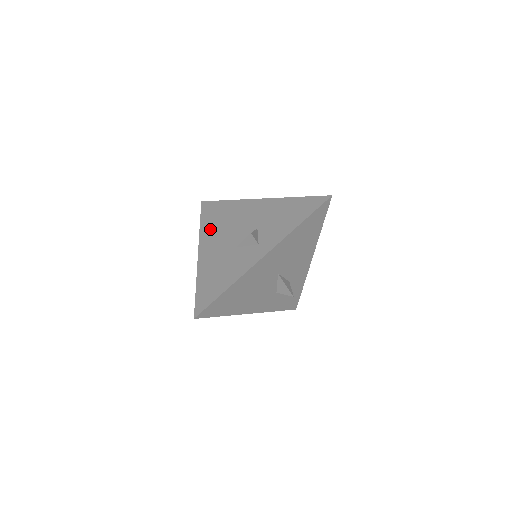
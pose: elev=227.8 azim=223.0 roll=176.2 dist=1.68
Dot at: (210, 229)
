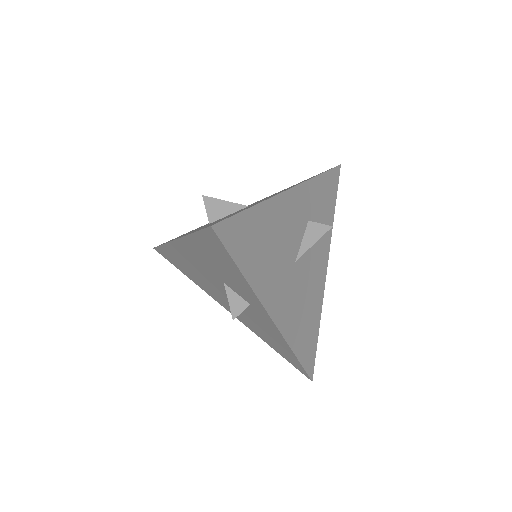
Dot at: (200, 284)
